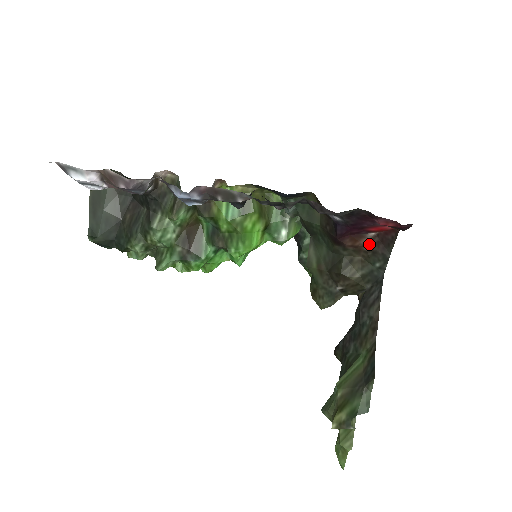
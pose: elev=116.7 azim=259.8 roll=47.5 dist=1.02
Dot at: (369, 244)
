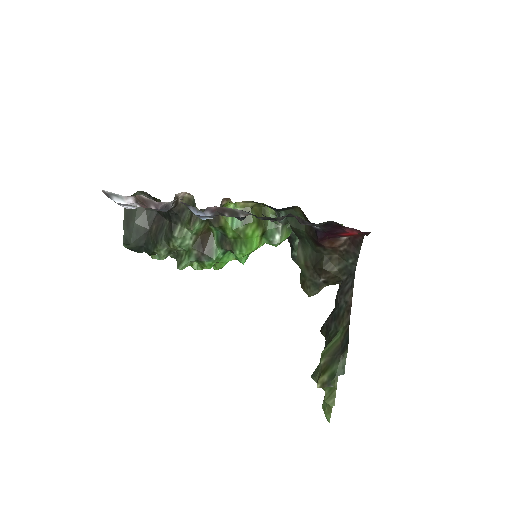
Dot at: (343, 245)
